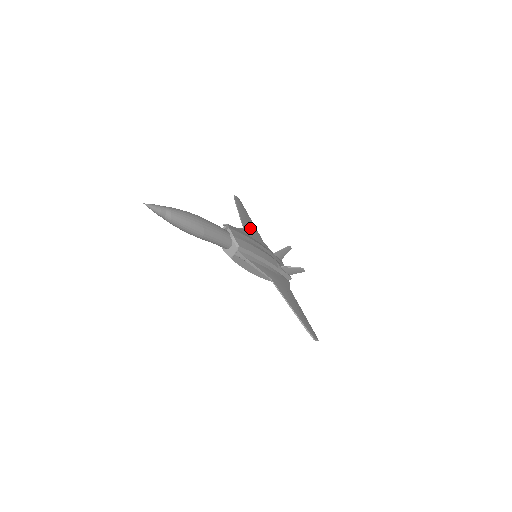
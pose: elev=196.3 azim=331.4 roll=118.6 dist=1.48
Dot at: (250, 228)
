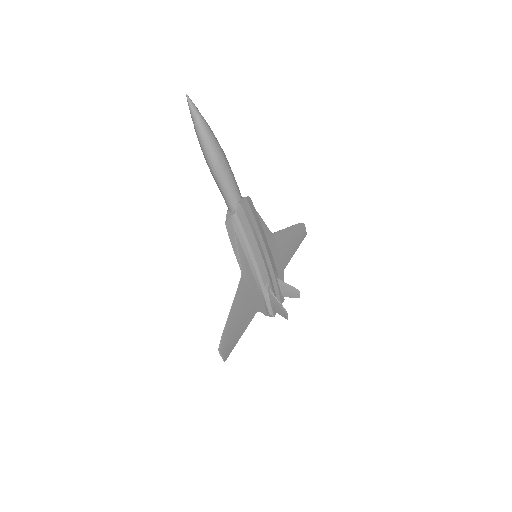
Dot at: (282, 245)
